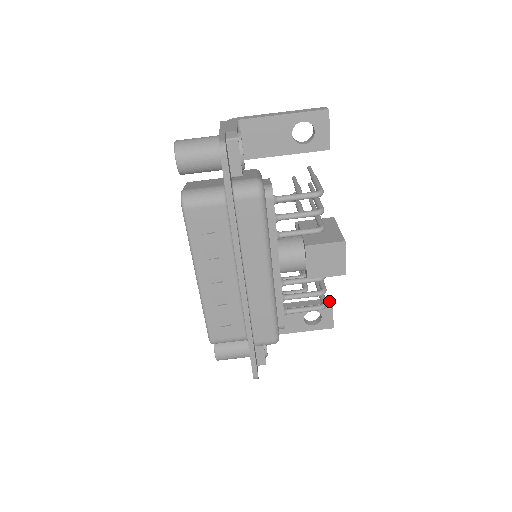
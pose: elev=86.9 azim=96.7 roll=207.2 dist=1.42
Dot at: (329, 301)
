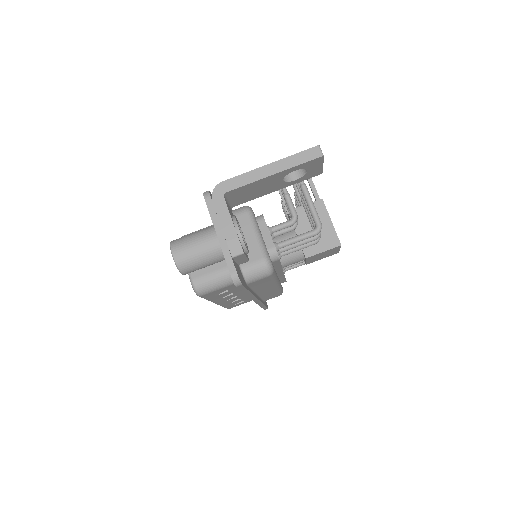
Dot at: occluded
